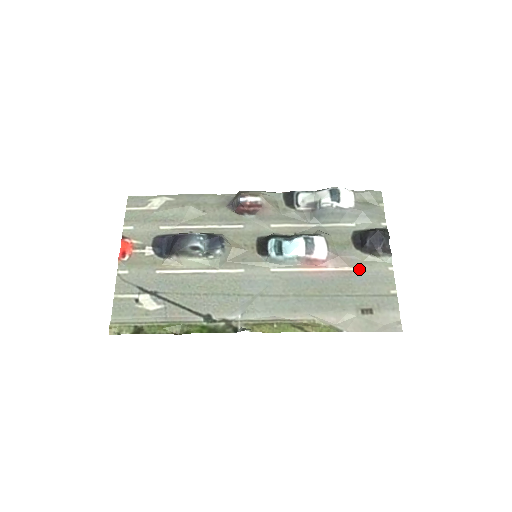
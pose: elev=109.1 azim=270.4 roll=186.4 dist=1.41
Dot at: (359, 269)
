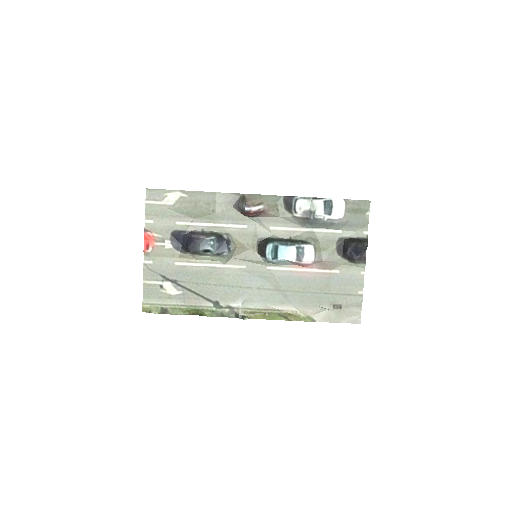
Dot at: (337, 272)
